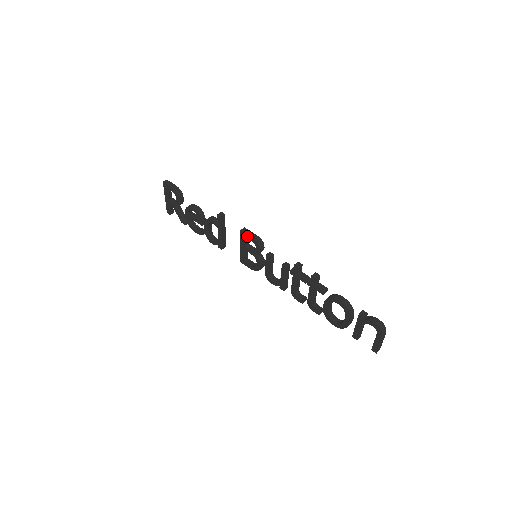
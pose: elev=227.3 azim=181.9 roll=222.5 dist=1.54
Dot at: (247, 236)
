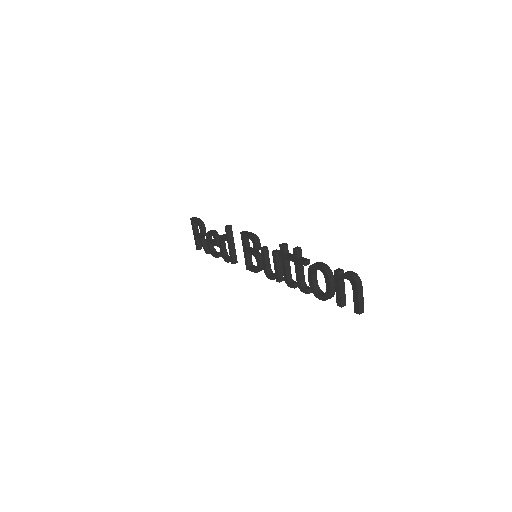
Dot at: (245, 235)
